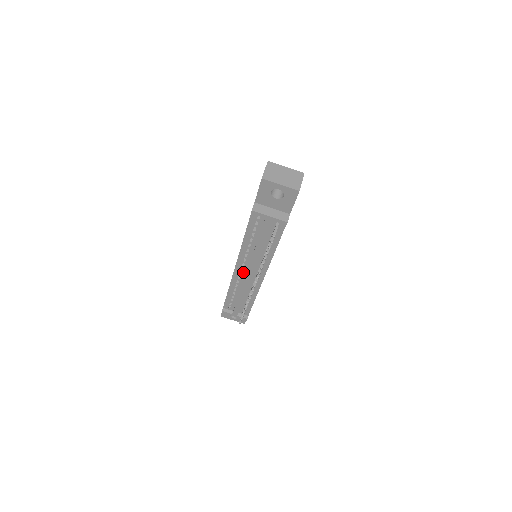
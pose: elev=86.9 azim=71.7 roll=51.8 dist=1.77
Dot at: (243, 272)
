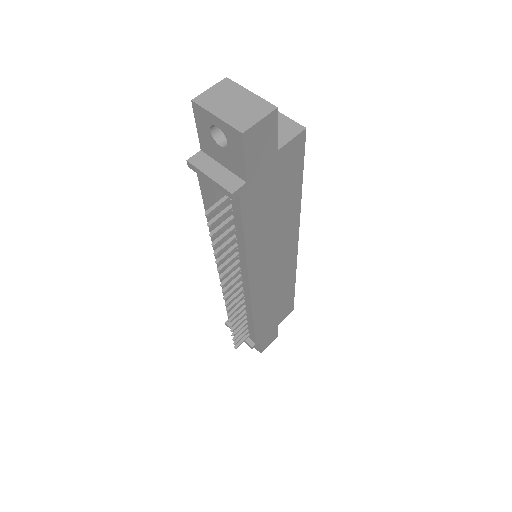
Dot at: occluded
